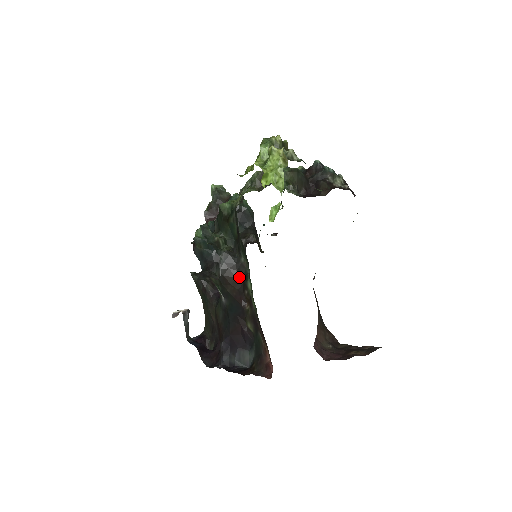
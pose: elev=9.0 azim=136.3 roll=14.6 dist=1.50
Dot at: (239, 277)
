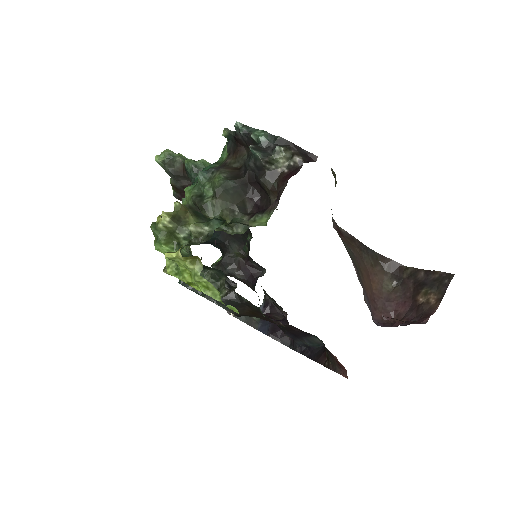
Dot at: (254, 310)
